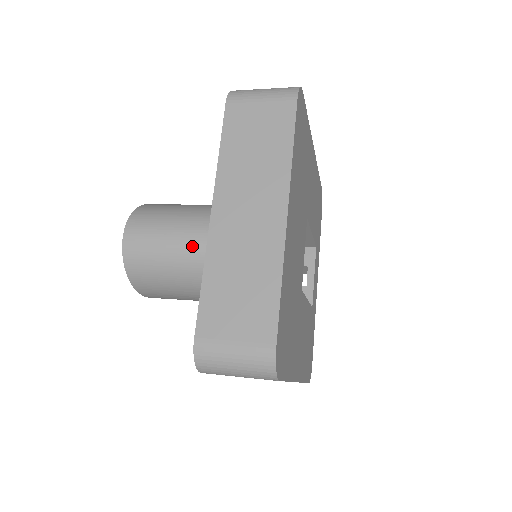
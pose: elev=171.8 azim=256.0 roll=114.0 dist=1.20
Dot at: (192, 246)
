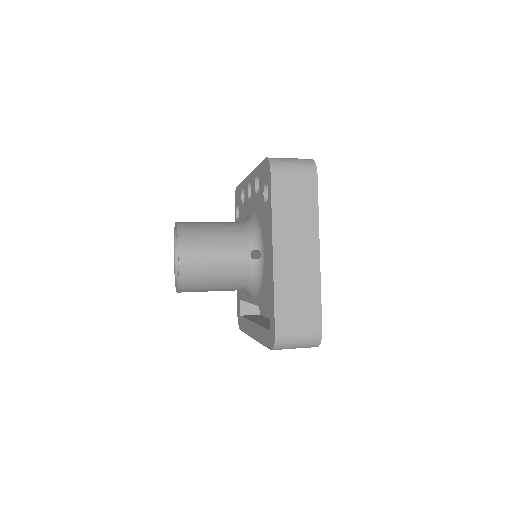
Dot at: (234, 263)
